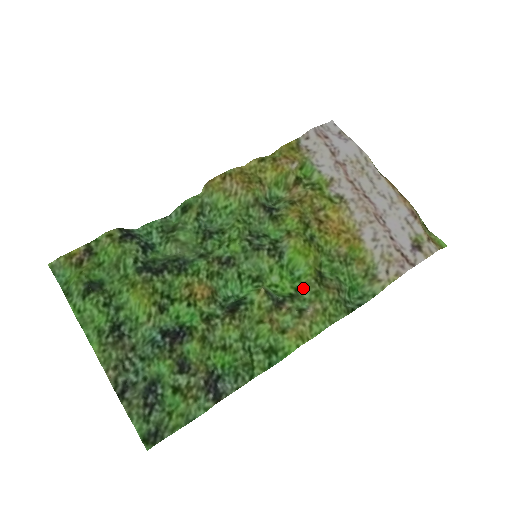
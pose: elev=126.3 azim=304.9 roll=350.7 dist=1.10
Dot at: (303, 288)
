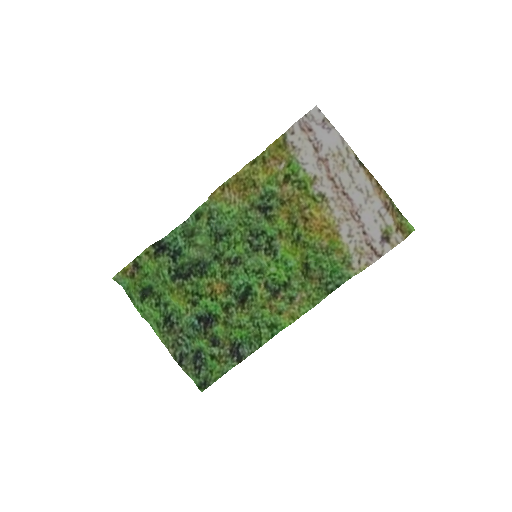
Dot at: (293, 279)
